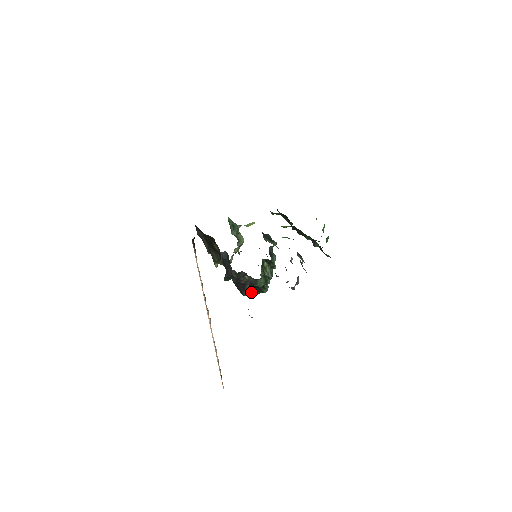
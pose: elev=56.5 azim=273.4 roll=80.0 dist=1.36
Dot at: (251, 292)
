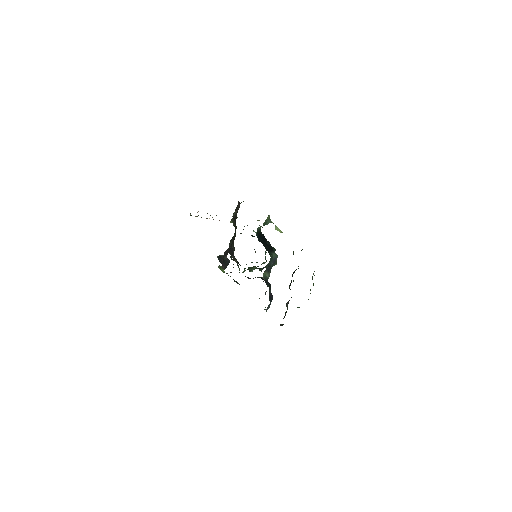
Dot at: occluded
